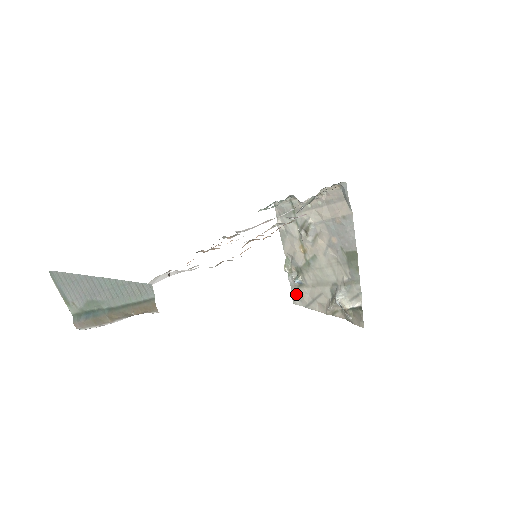
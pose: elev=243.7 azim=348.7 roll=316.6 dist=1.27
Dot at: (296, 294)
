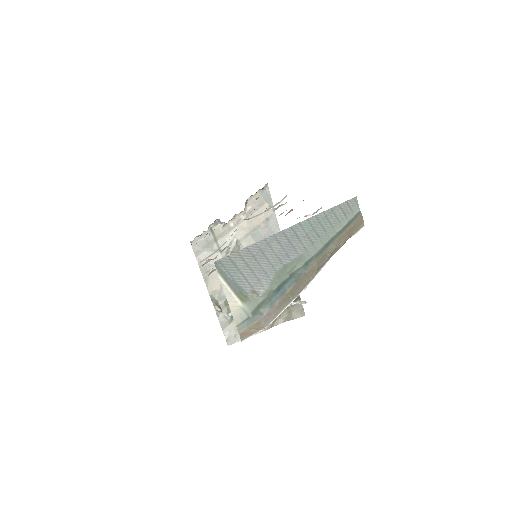
Dot at: (229, 332)
